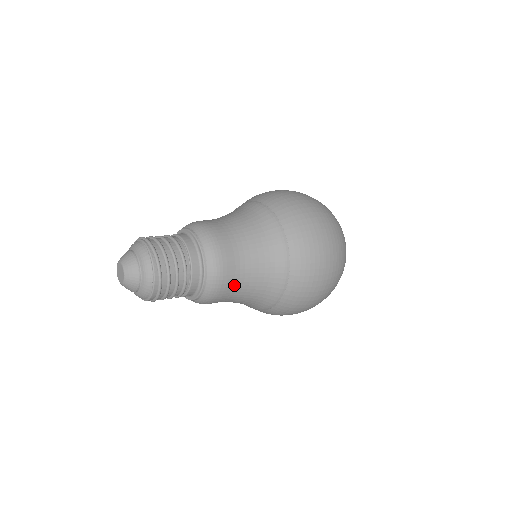
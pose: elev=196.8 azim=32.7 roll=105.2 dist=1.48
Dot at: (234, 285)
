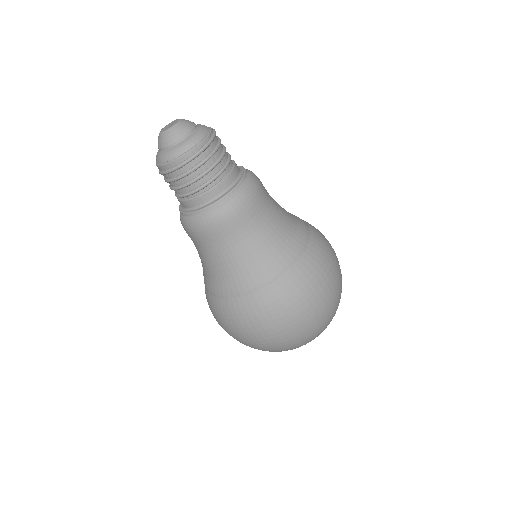
Dot at: (238, 231)
